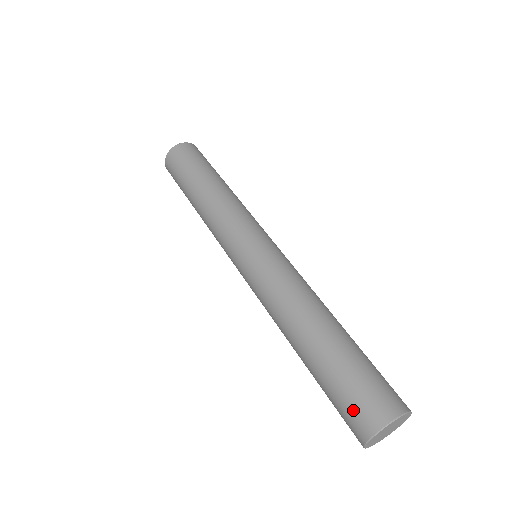
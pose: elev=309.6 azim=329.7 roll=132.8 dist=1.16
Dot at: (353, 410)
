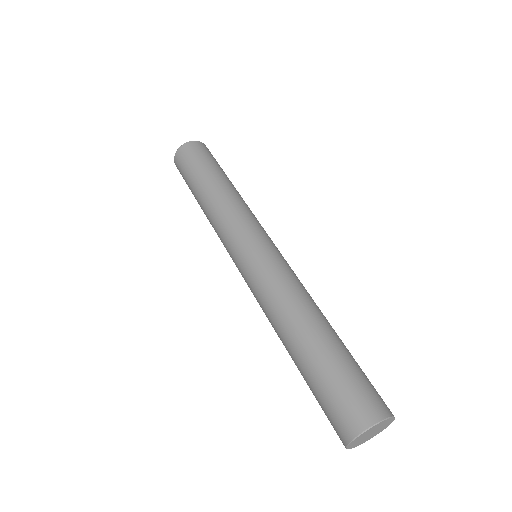
Dot at: (335, 414)
